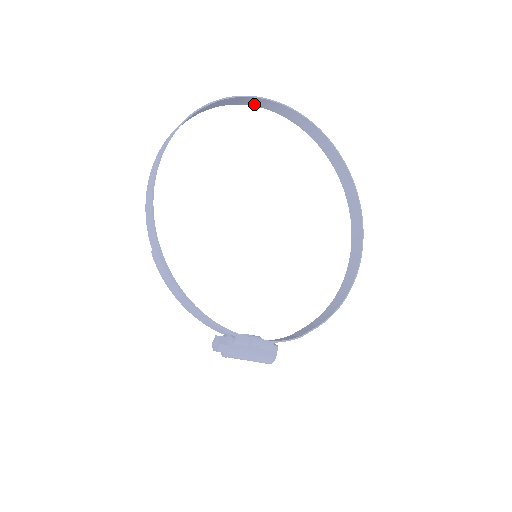
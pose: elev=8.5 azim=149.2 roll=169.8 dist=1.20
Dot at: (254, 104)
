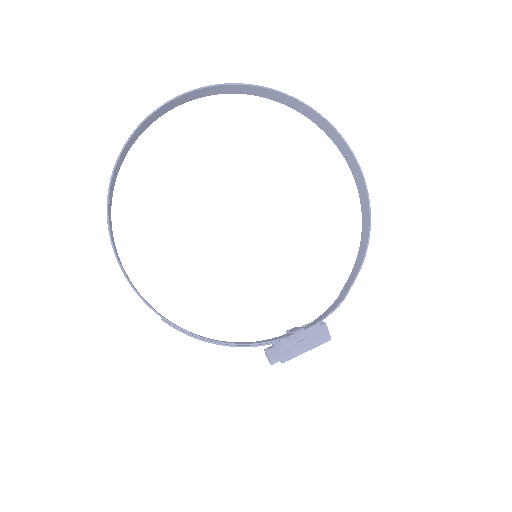
Dot at: (163, 113)
